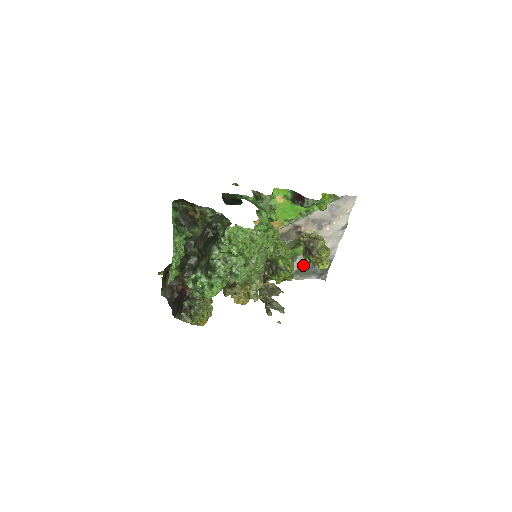
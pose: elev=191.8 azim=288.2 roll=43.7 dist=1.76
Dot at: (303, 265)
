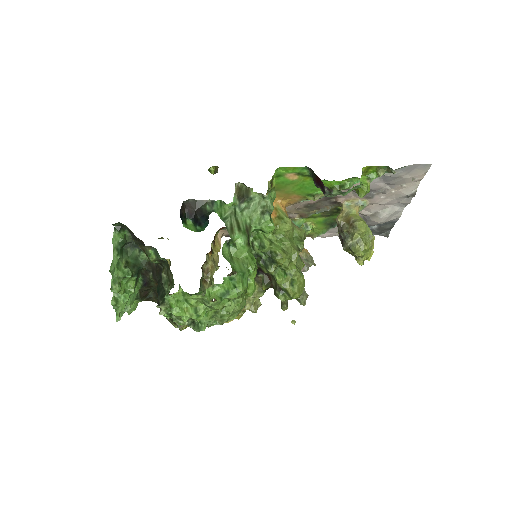
Dot at: occluded
